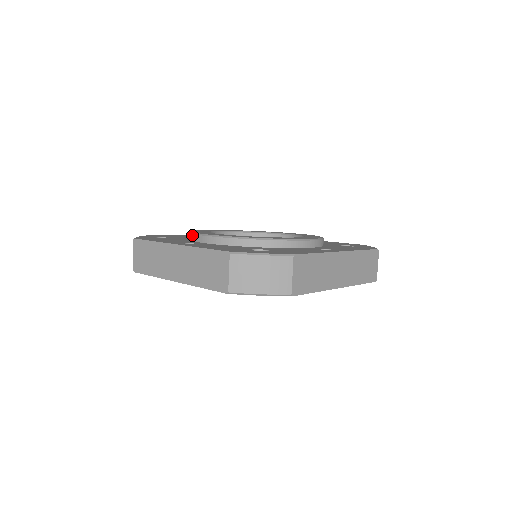
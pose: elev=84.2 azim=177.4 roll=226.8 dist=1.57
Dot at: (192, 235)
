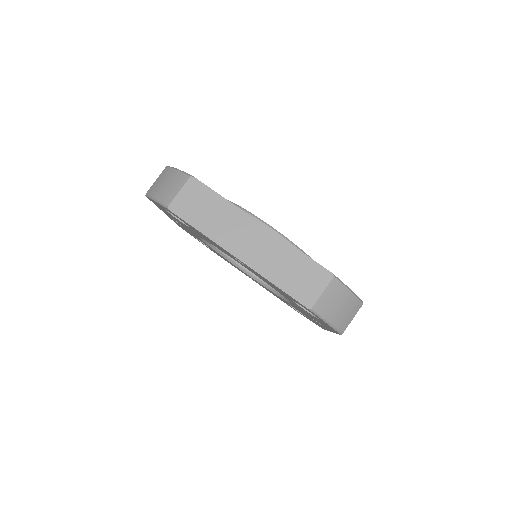
Dot at: occluded
